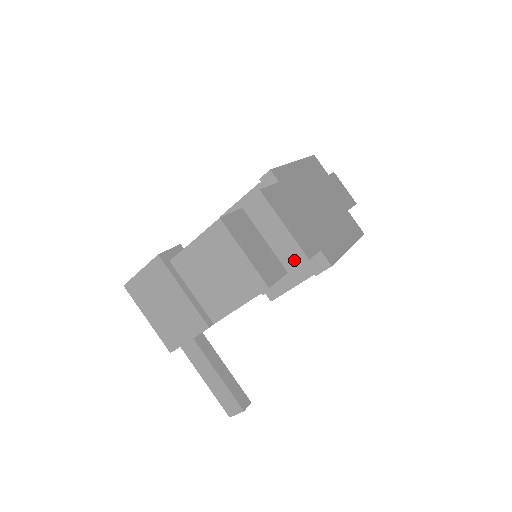
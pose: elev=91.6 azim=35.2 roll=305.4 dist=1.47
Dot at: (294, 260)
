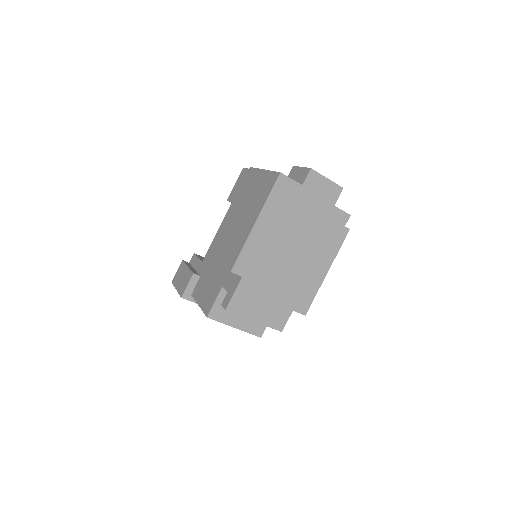
Dot at: occluded
